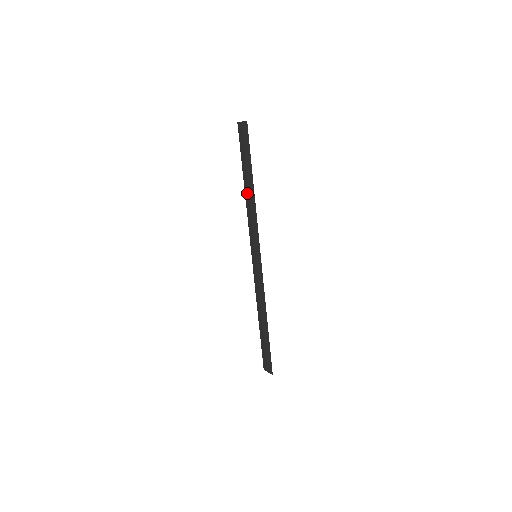
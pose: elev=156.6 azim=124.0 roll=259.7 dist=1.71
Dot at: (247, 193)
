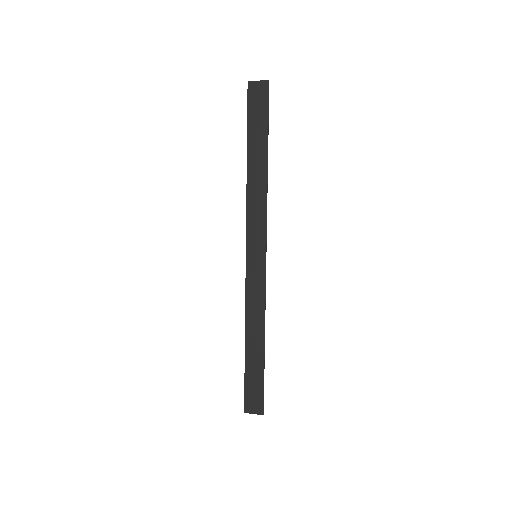
Dot at: (253, 173)
